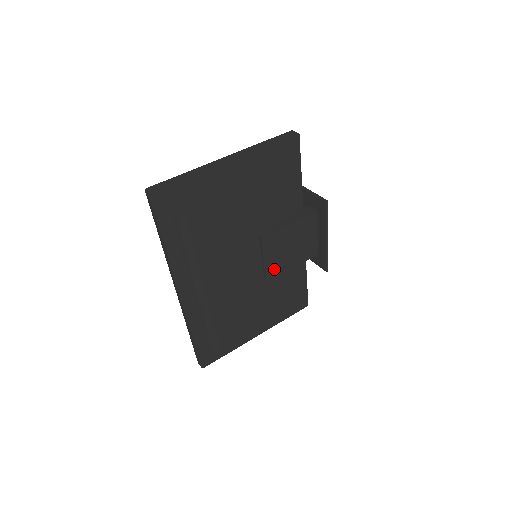
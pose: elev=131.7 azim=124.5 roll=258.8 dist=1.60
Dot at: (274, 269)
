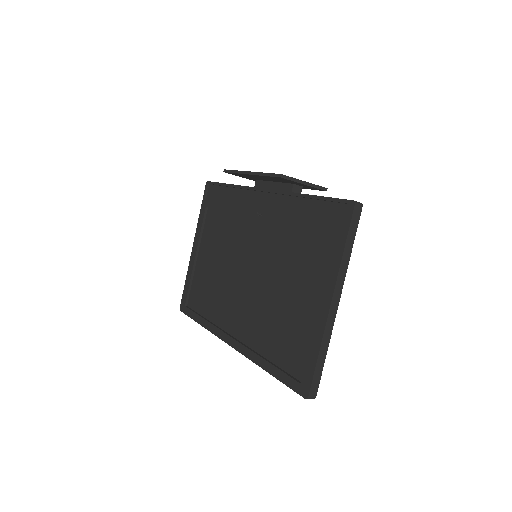
Dot at: occluded
